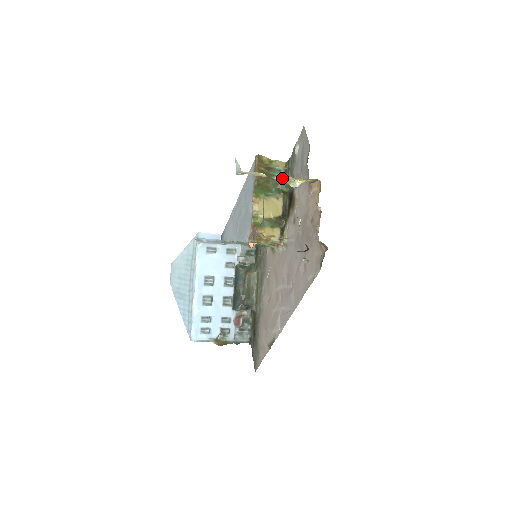
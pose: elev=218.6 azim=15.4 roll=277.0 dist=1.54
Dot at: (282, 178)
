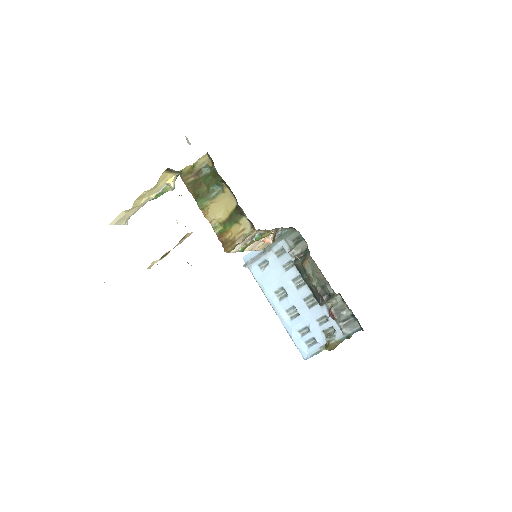
Dot at: (153, 194)
